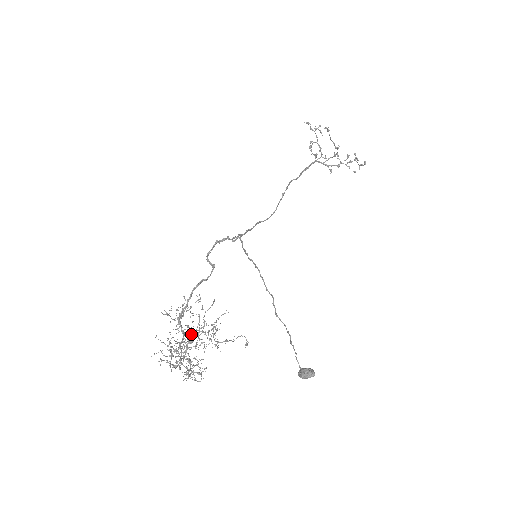
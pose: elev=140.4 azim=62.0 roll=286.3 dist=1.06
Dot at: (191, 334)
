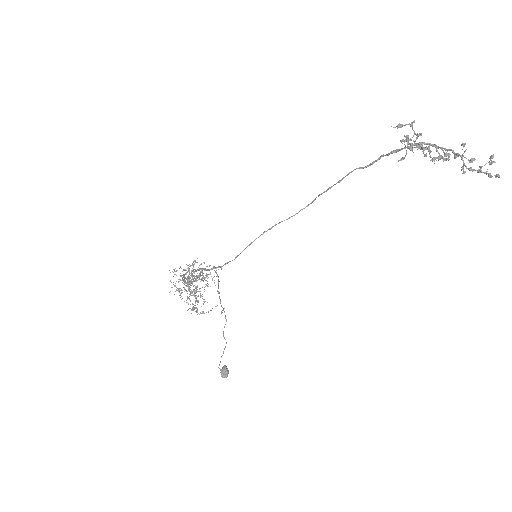
Dot at: (192, 284)
